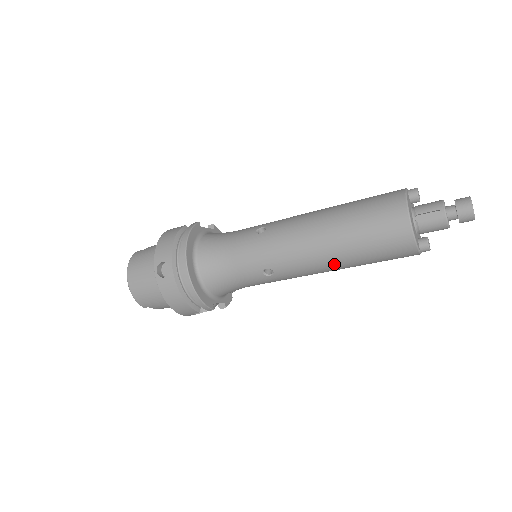
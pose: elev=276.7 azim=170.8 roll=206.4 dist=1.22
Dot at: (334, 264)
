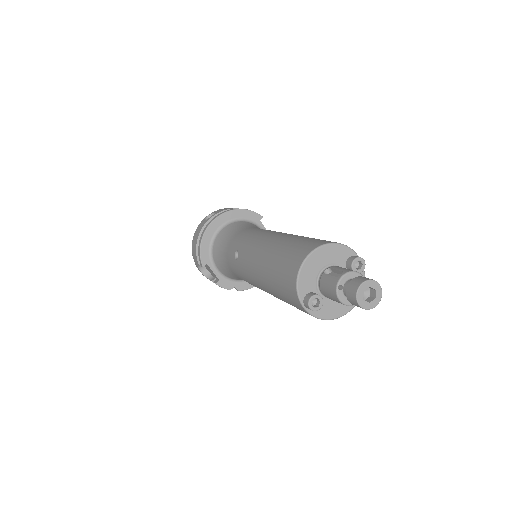
Dot at: (260, 271)
